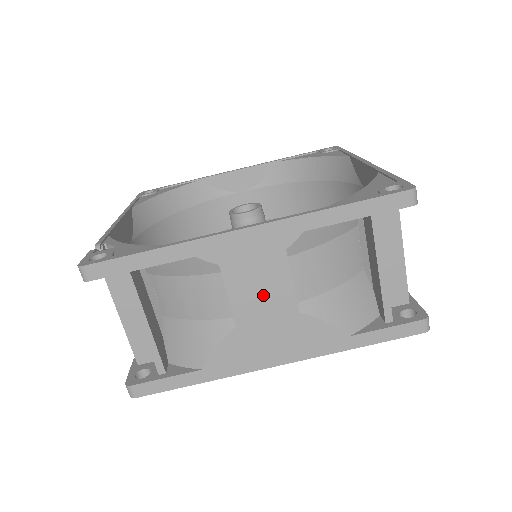
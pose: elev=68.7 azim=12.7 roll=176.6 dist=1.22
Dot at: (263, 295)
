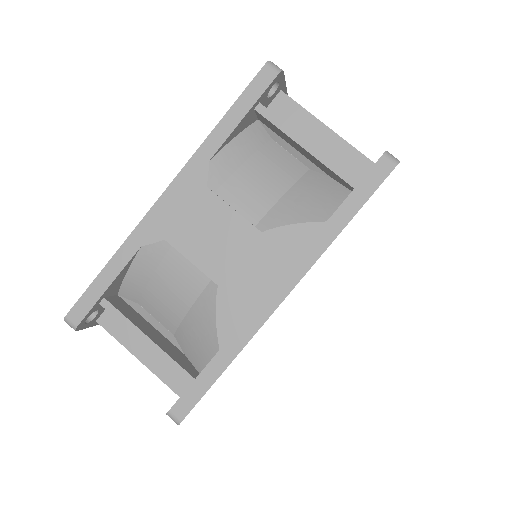
Dot at: (218, 239)
